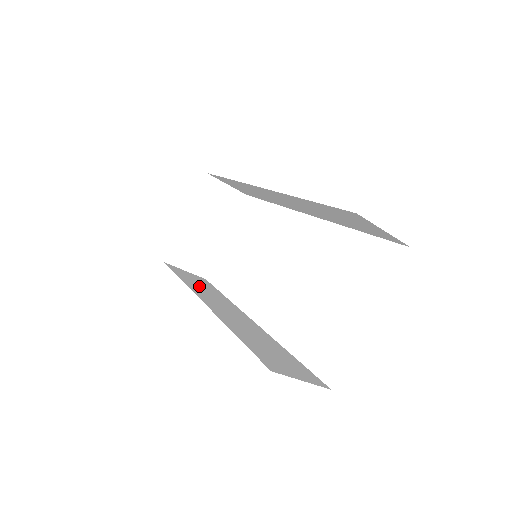
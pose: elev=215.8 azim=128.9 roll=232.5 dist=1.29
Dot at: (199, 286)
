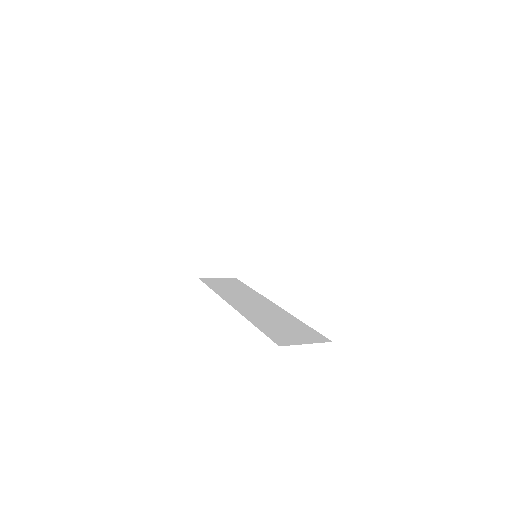
Dot at: (228, 289)
